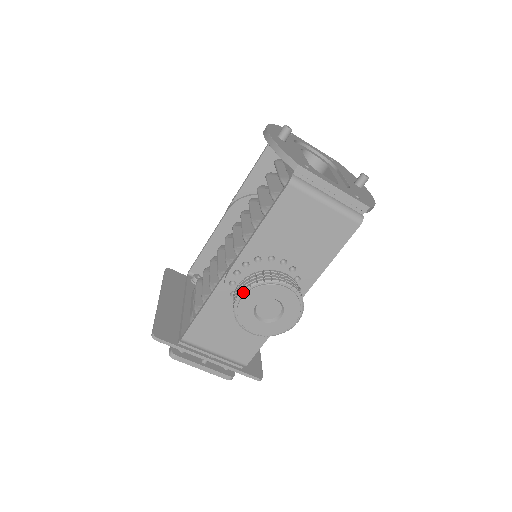
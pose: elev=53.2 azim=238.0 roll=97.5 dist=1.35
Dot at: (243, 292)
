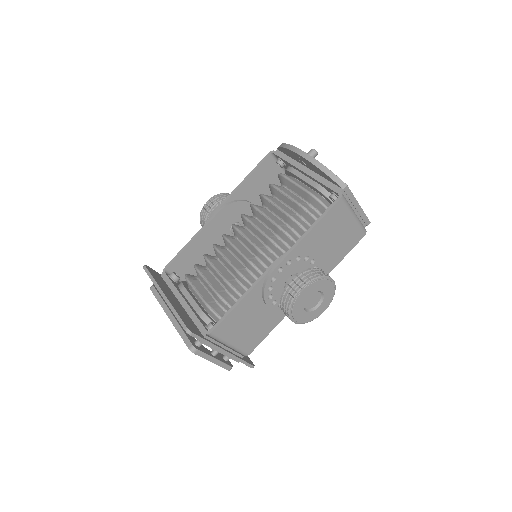
Dot at: (304, 286)
